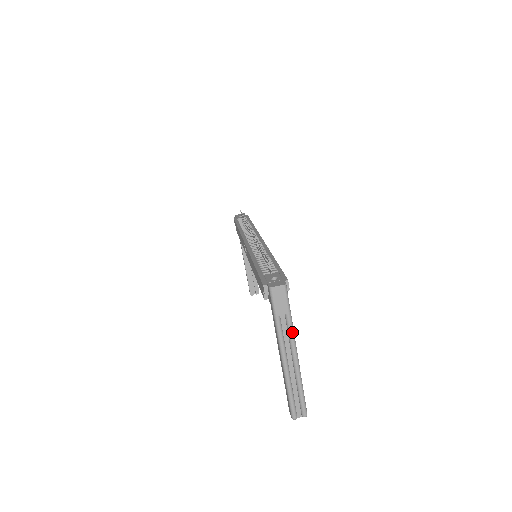
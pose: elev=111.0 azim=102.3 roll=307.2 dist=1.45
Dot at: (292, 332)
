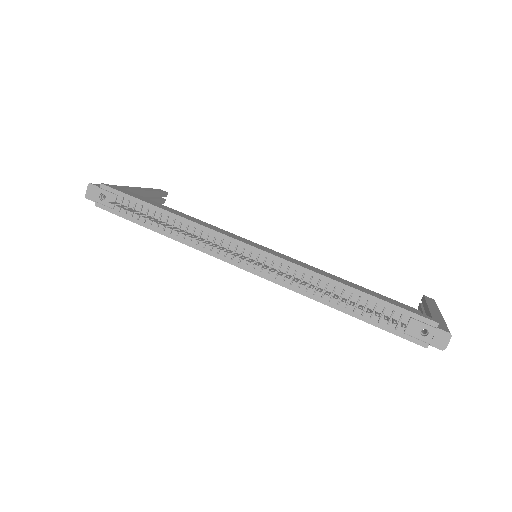
Dot at: occluded
